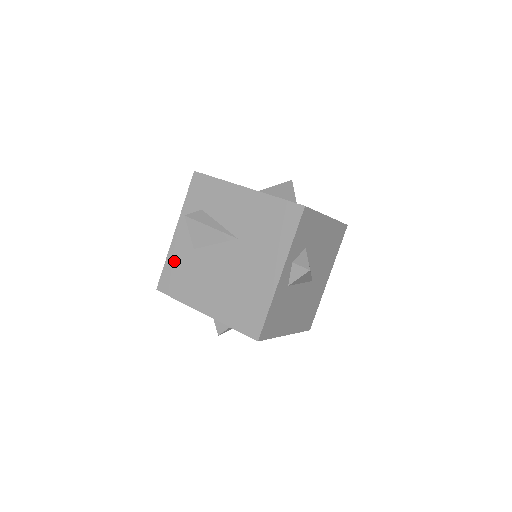
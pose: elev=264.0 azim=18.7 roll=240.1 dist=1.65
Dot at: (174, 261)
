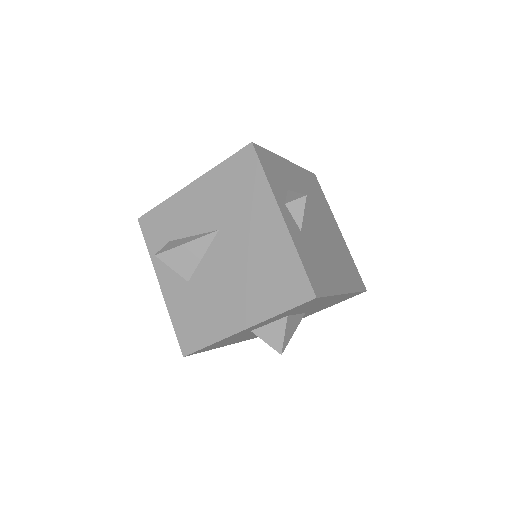
Dot at: (179, 312)
